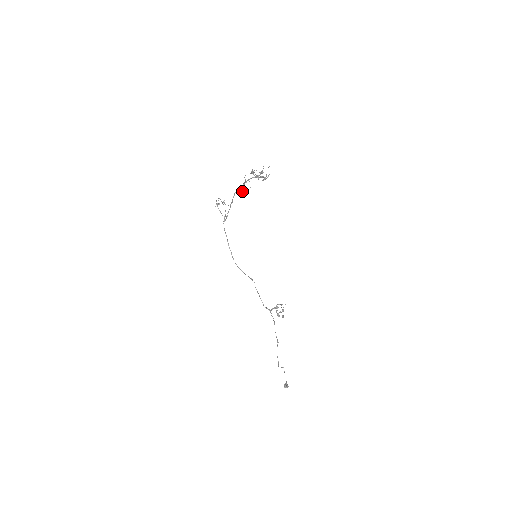
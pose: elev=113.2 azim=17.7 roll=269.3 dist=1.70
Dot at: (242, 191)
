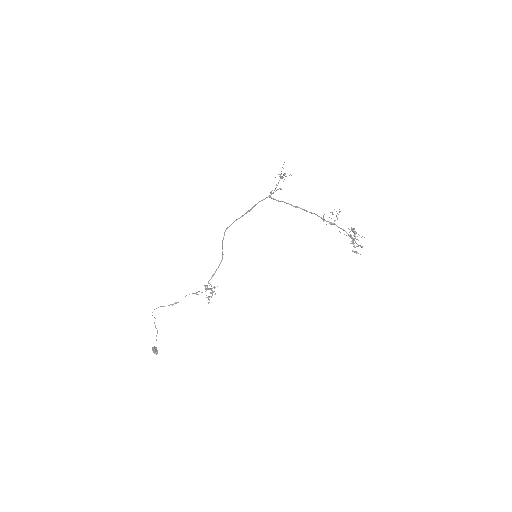
Dot at: occluded
